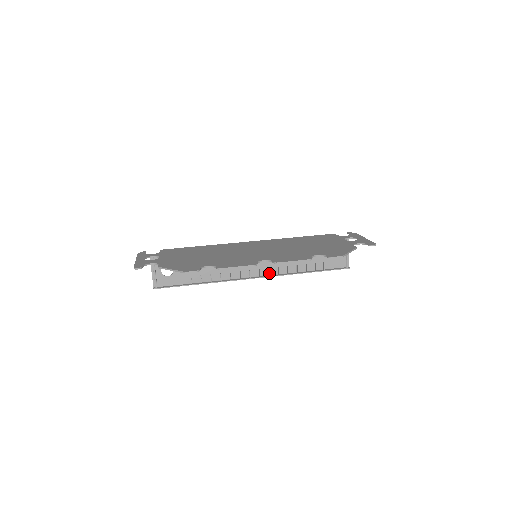
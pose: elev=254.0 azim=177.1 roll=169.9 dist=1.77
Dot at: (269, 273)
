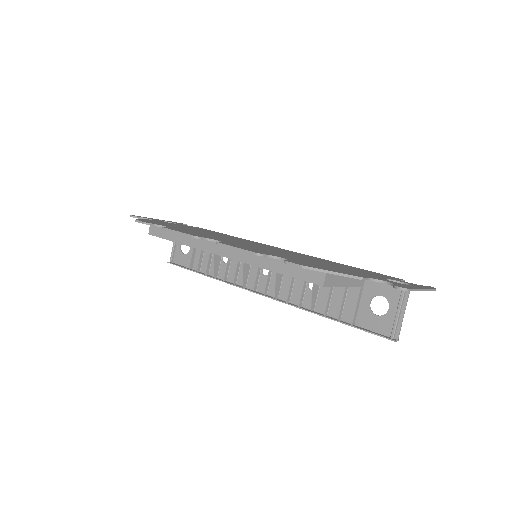
Dot at: (275, 293)
